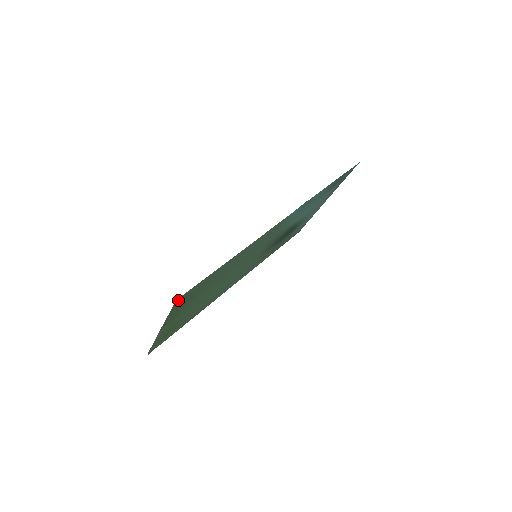
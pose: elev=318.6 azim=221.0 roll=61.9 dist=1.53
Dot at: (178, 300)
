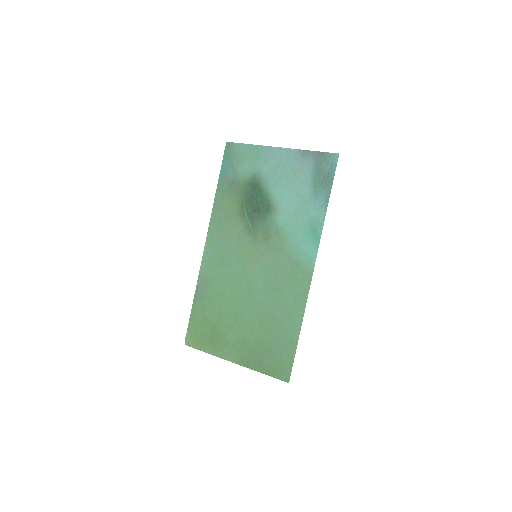
Dot at: (284, 378)
